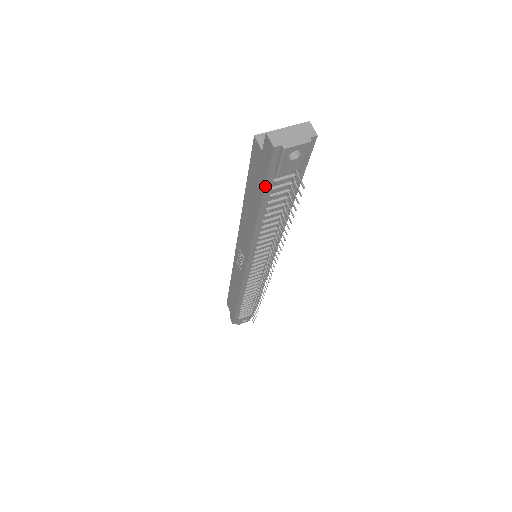
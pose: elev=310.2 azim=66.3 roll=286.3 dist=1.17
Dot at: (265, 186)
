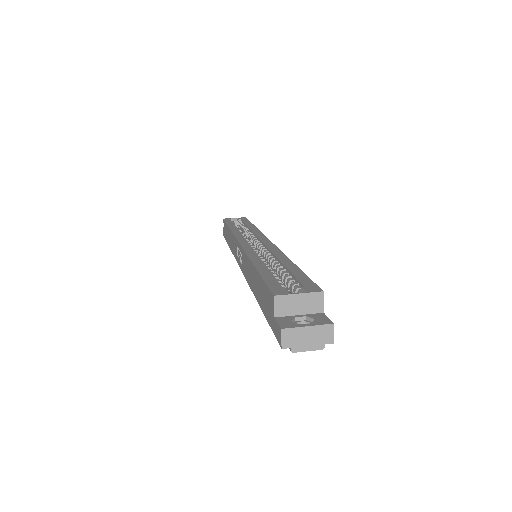
Dot at: (268, 322)
